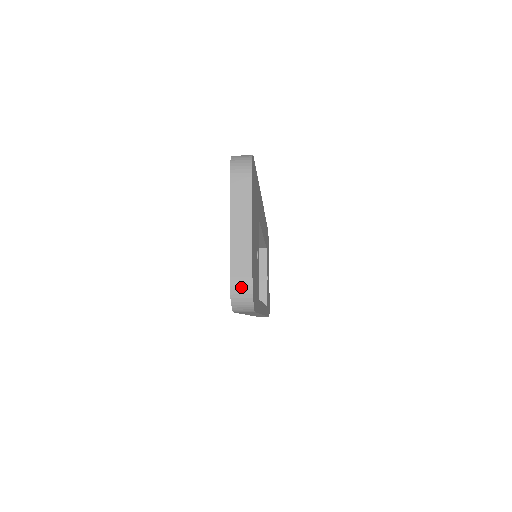
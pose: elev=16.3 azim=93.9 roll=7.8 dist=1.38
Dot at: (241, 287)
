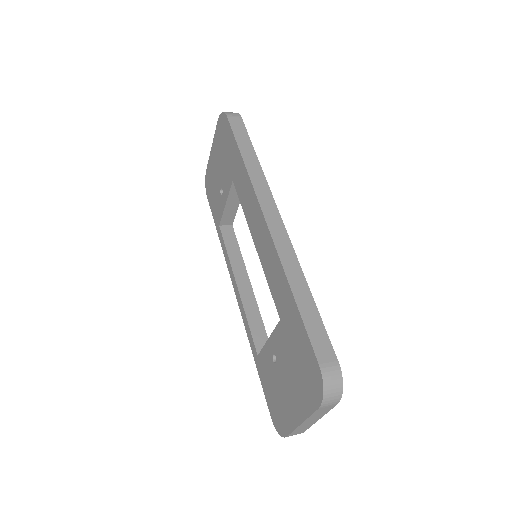
Dot at: (292, 435)
